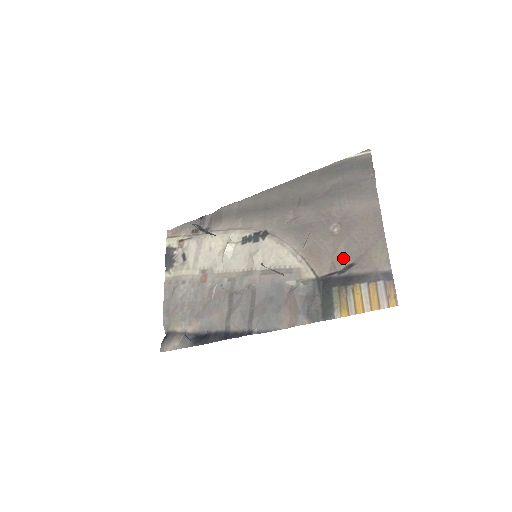
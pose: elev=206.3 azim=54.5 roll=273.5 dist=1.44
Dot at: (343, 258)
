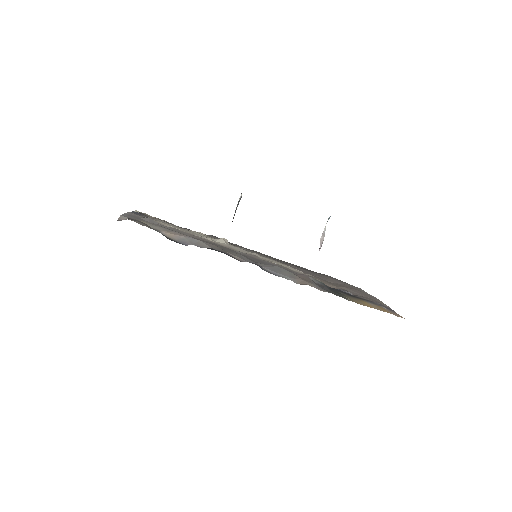
Dot at: occluded
